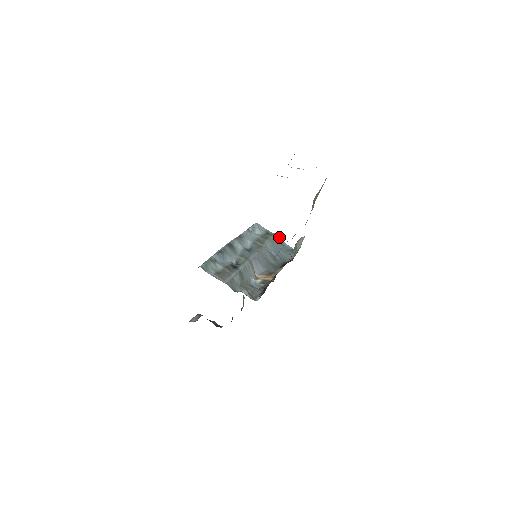
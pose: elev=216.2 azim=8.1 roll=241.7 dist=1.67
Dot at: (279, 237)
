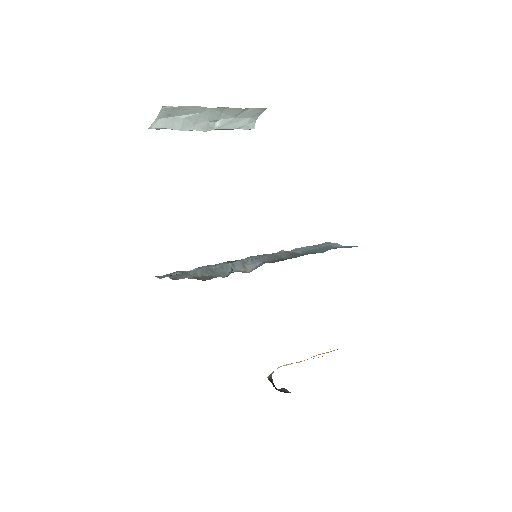
Dot at: (338, 244)
